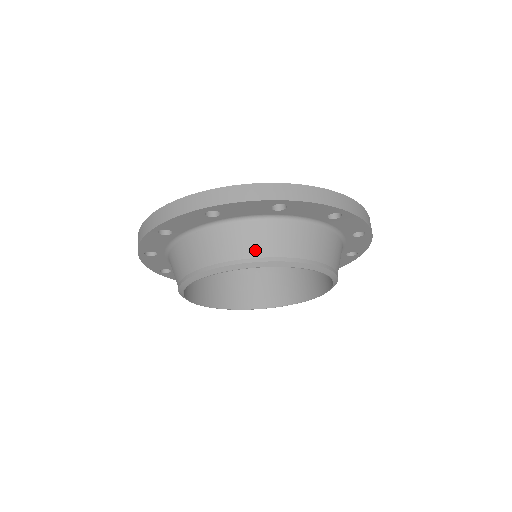
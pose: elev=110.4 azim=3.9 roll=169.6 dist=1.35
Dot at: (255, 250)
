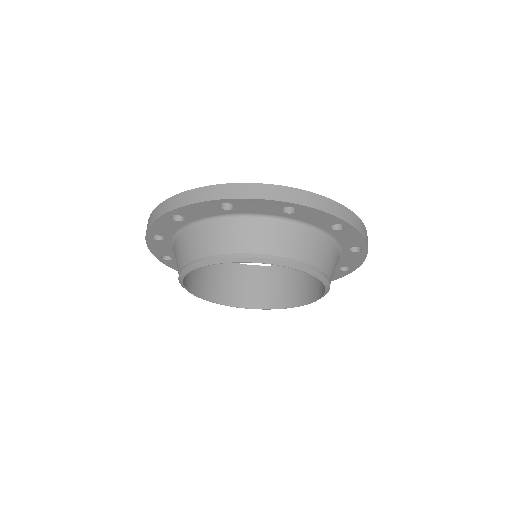
Dot at: (215, 248)
